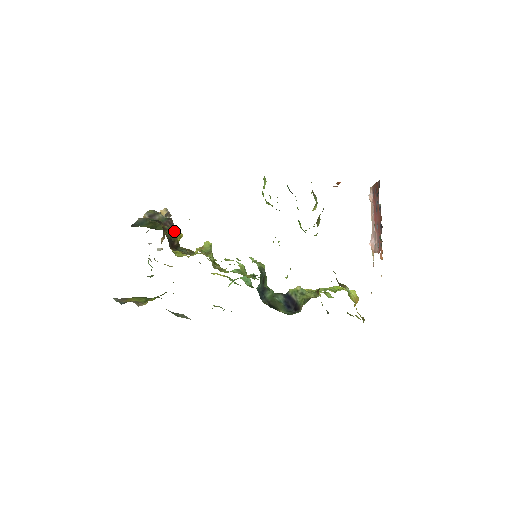
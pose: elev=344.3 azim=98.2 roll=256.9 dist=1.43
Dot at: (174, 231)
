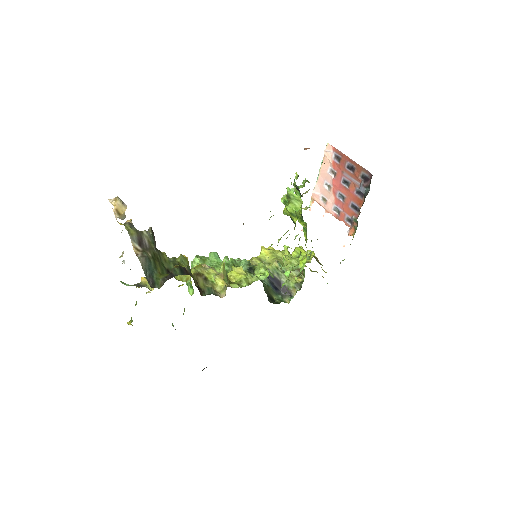
Dot at: (184, 262)
